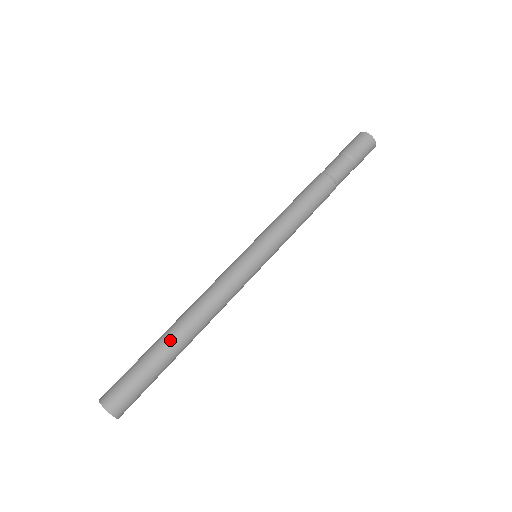
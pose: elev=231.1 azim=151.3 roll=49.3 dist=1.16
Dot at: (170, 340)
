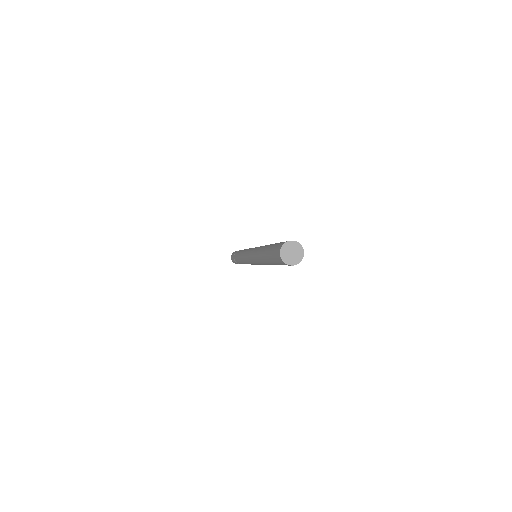
Dot at: occluded
